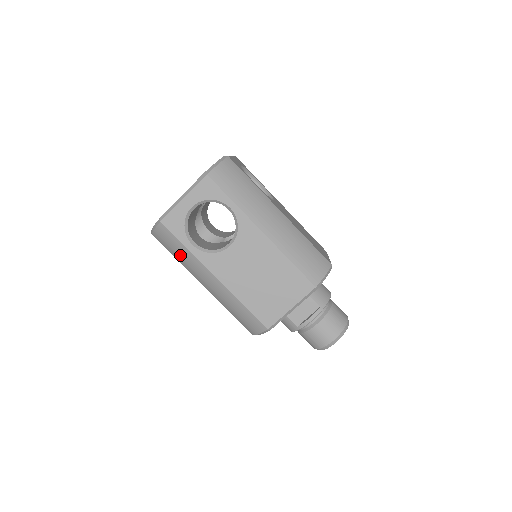
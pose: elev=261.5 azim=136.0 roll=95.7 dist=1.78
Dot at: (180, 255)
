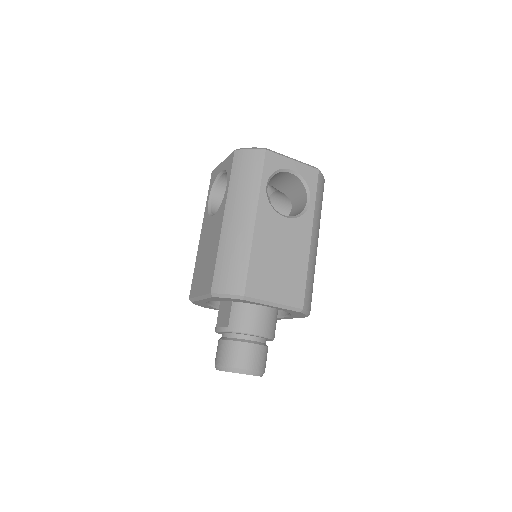
Dot at: occluded
